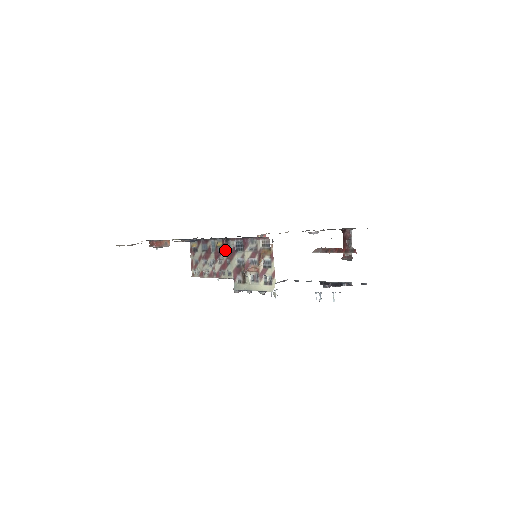
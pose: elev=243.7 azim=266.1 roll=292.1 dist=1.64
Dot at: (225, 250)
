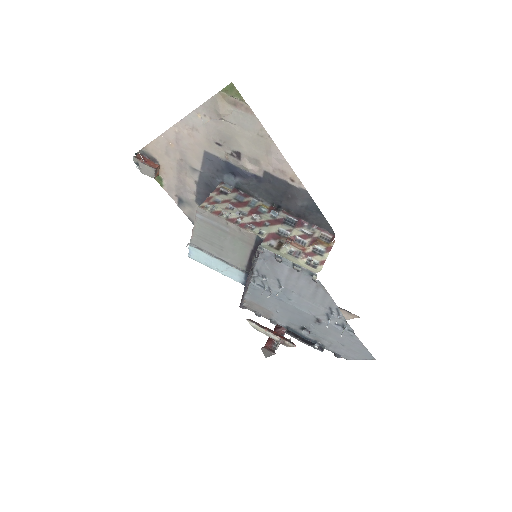
Dot at: (269, 214)
